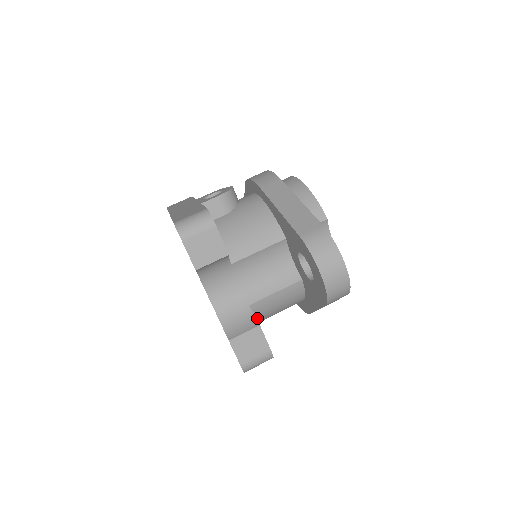
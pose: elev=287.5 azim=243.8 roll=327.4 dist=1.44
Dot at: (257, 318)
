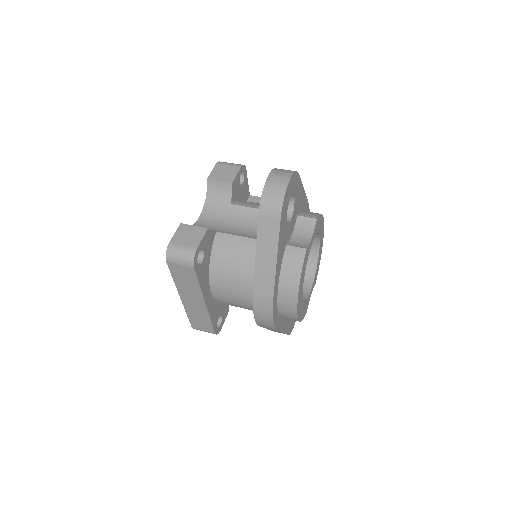
Dot at: (213, 256)
